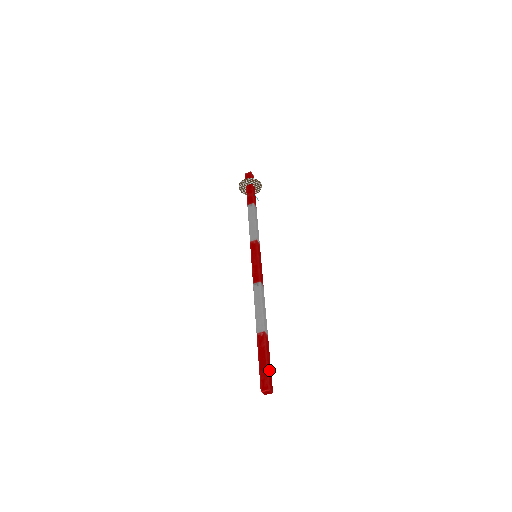
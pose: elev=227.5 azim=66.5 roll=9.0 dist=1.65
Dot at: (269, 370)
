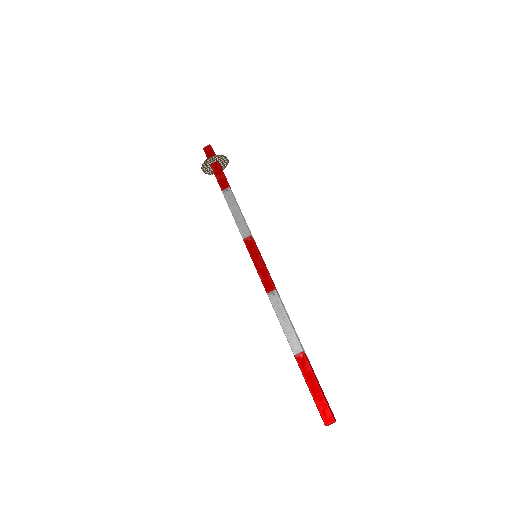
Dot at: (324, 397)
